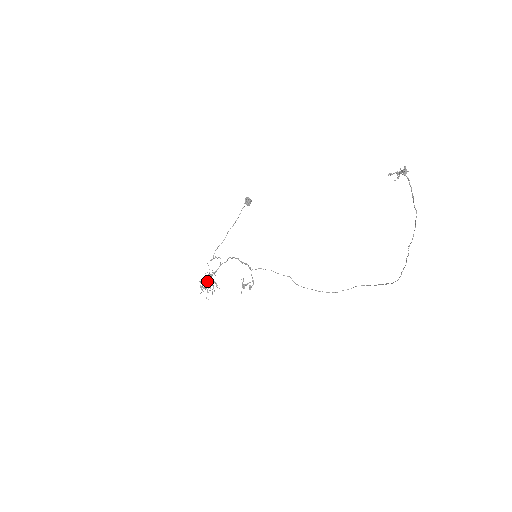
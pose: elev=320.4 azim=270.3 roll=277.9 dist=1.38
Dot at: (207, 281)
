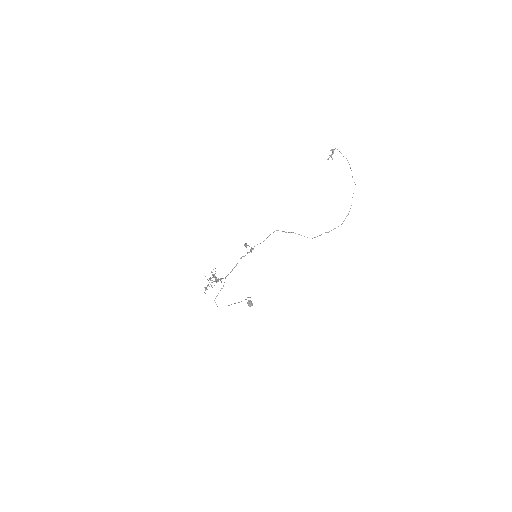
Dot at: (213, 275)
